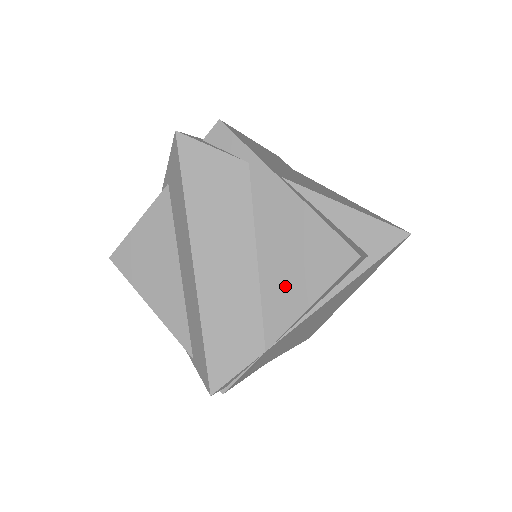
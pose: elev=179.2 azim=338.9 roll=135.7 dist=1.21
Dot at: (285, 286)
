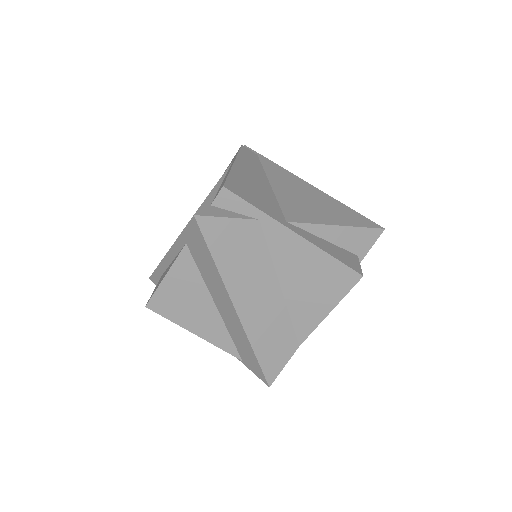
Dot at: (307, 304)
